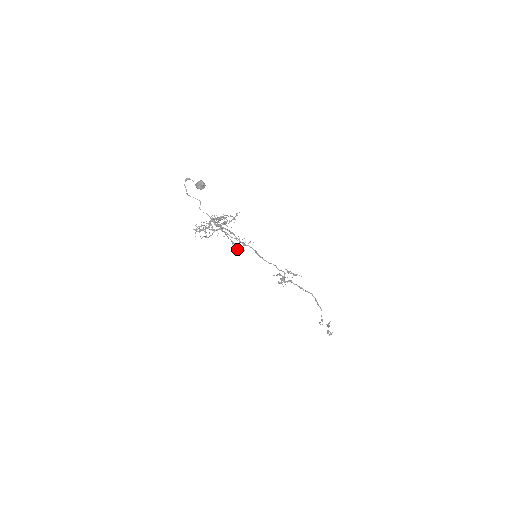
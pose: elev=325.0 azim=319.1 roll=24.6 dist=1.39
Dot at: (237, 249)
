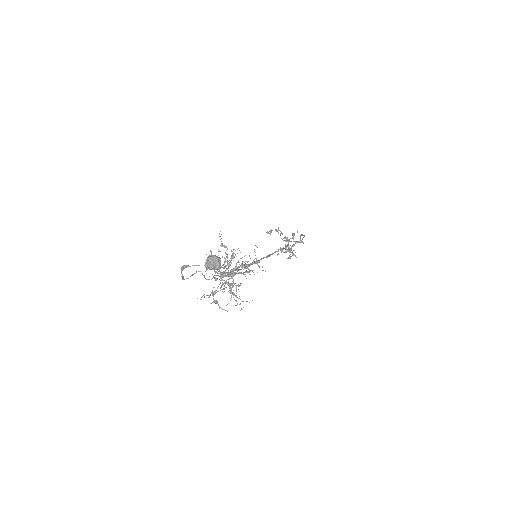
Dot at: occluded
